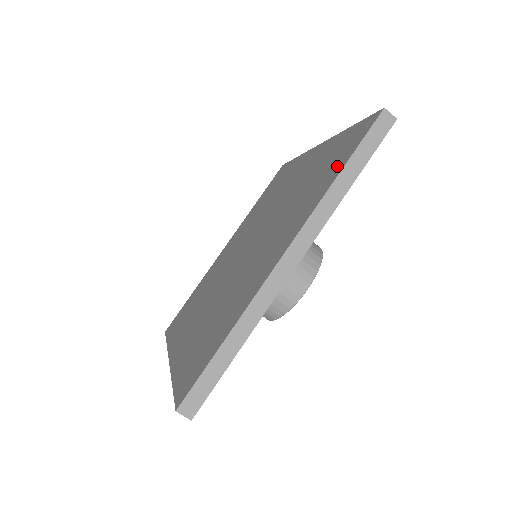
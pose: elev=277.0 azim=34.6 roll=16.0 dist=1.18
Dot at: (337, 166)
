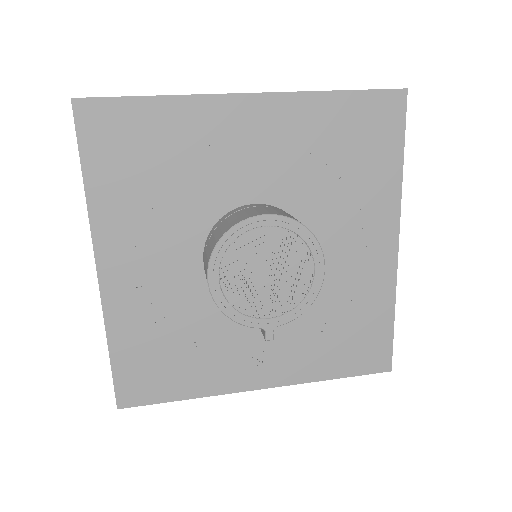
Dot at: occluded
